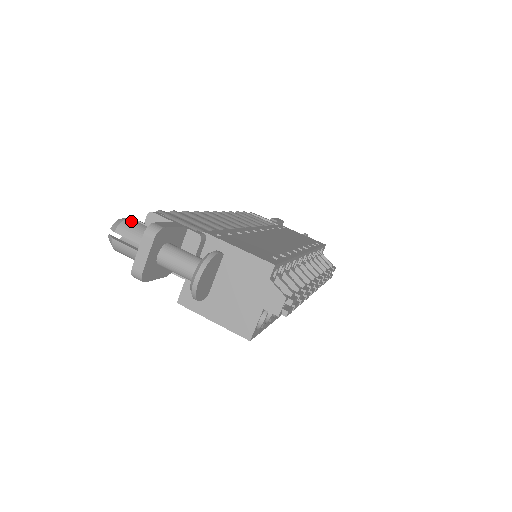
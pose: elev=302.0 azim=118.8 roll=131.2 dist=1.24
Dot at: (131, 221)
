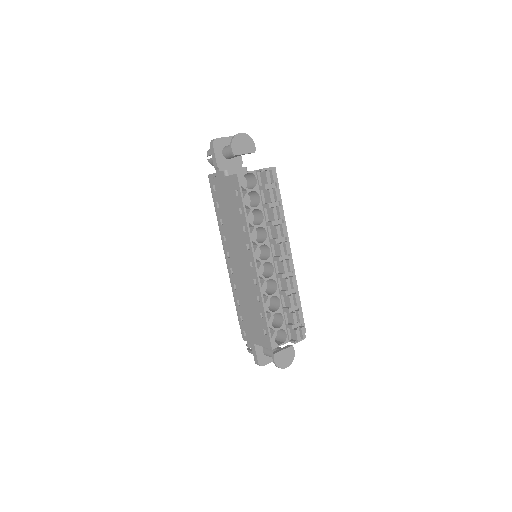
Dot at: occluded
